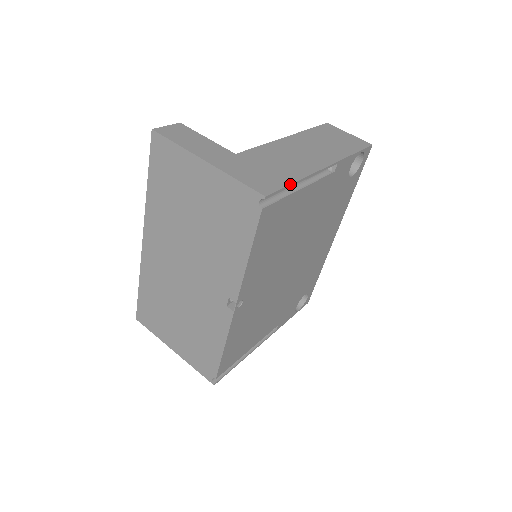
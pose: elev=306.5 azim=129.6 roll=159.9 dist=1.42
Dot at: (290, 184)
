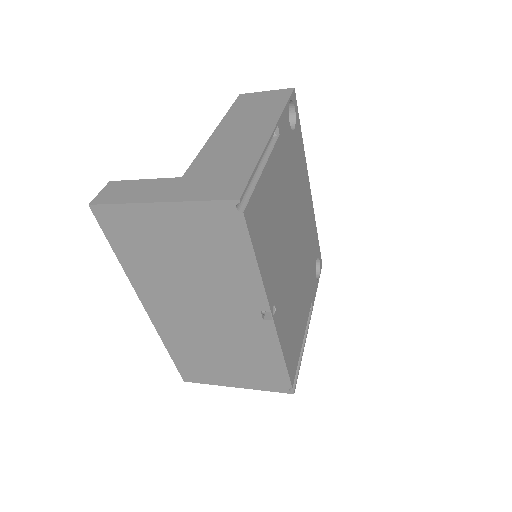
Dot at: (252, 173)
